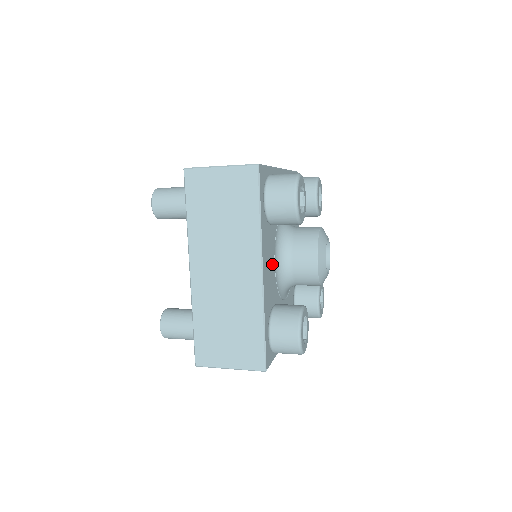
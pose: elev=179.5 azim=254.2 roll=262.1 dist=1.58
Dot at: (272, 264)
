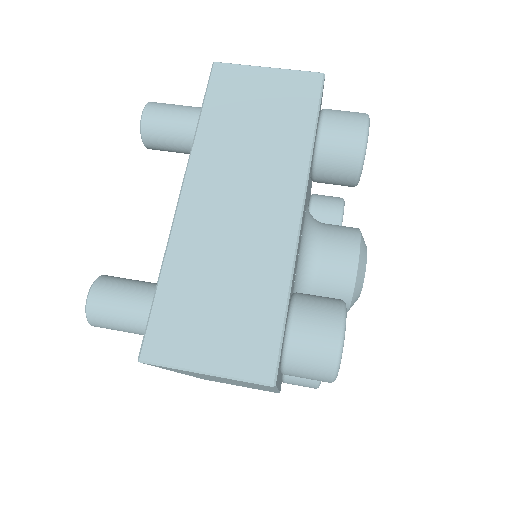
Dot at: occluded
